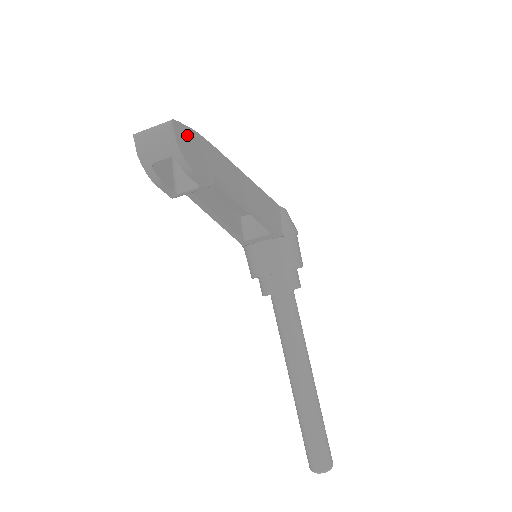
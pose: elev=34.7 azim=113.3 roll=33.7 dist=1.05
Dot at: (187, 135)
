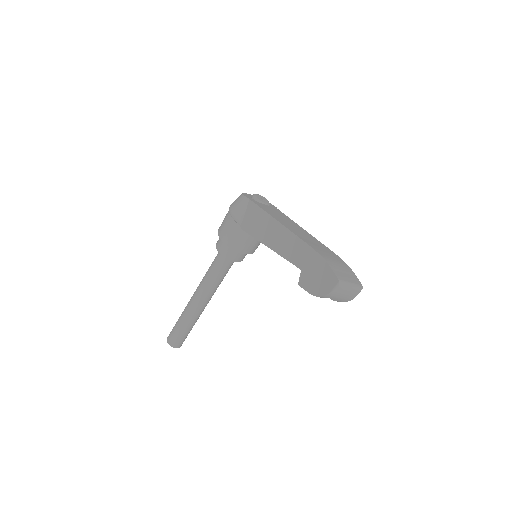
Dot at: occluded
